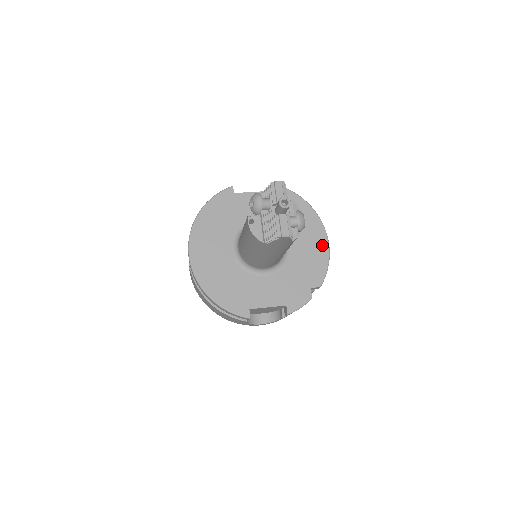
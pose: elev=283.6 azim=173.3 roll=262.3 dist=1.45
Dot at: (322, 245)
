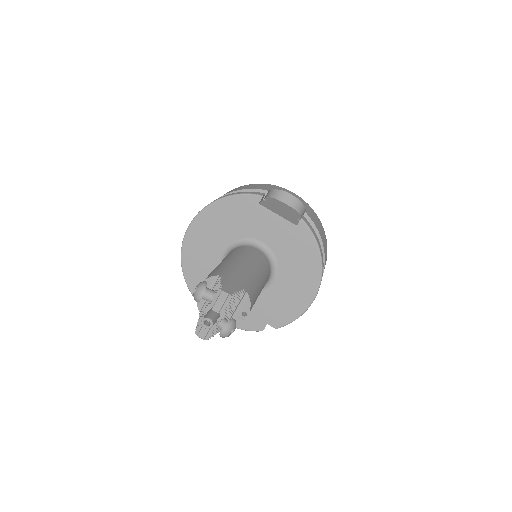
Dot at: (304, 301)
